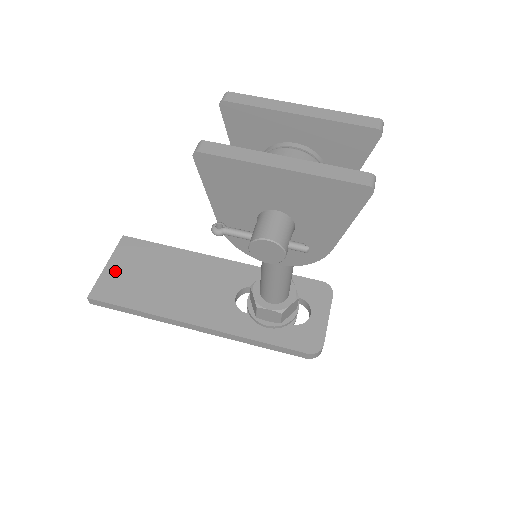
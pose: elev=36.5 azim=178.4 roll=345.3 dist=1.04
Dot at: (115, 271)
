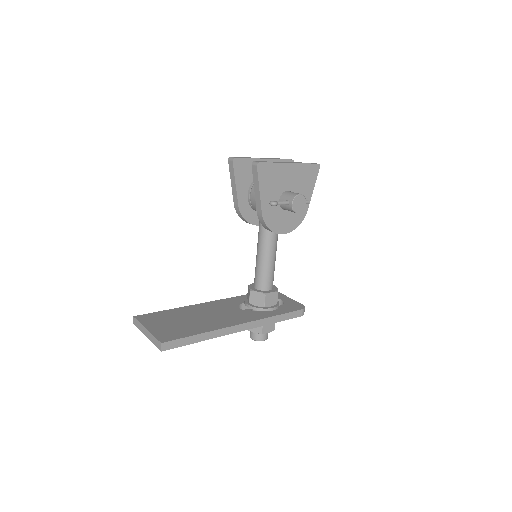
Dot at: (158, 328)
